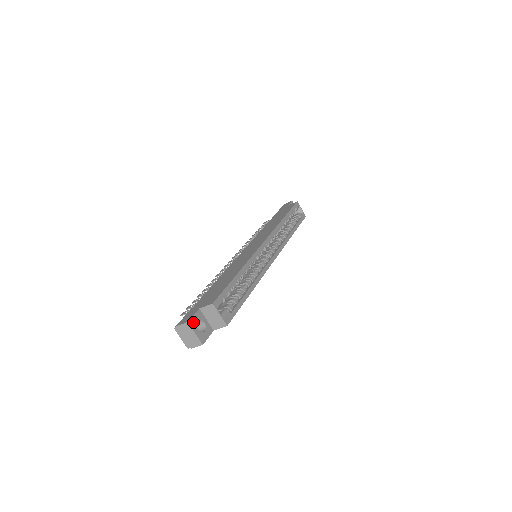
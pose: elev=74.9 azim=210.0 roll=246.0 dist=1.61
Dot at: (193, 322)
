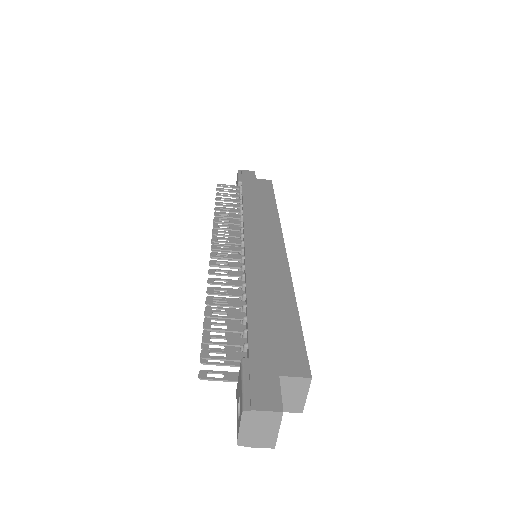
Dot at: (281, 408)
